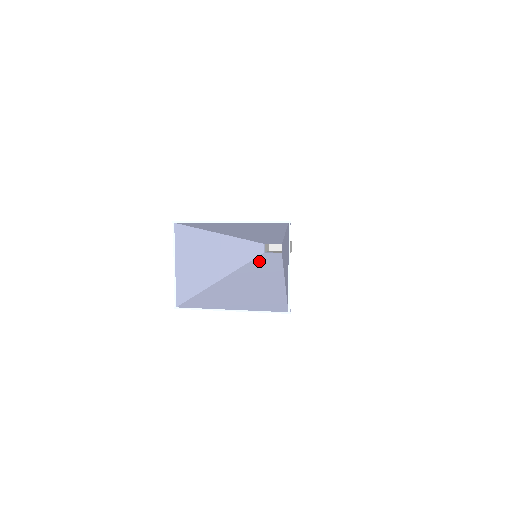
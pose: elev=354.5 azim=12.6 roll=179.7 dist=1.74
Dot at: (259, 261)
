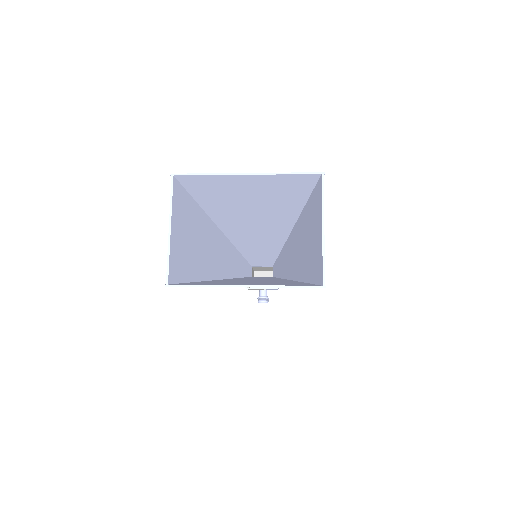
Dot at: occluded
